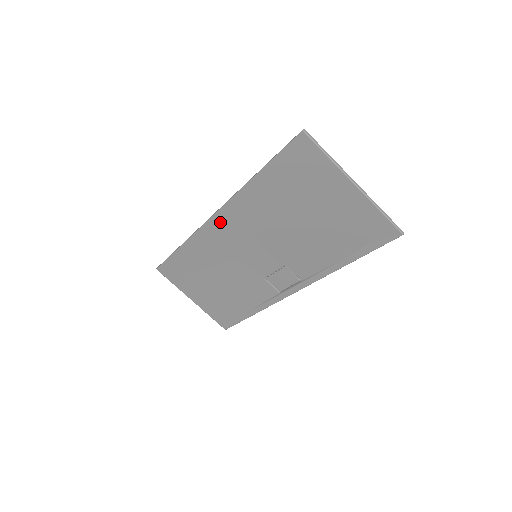
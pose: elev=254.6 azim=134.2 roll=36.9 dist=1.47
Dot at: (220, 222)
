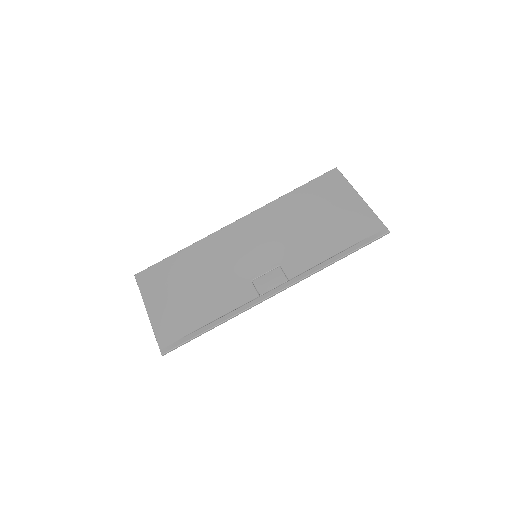
Dot at: (240, 226)
